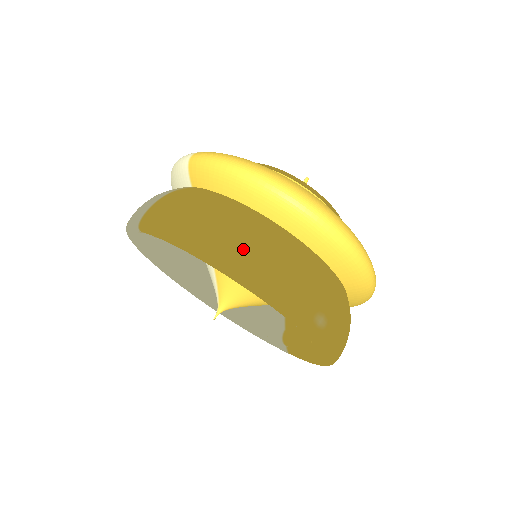
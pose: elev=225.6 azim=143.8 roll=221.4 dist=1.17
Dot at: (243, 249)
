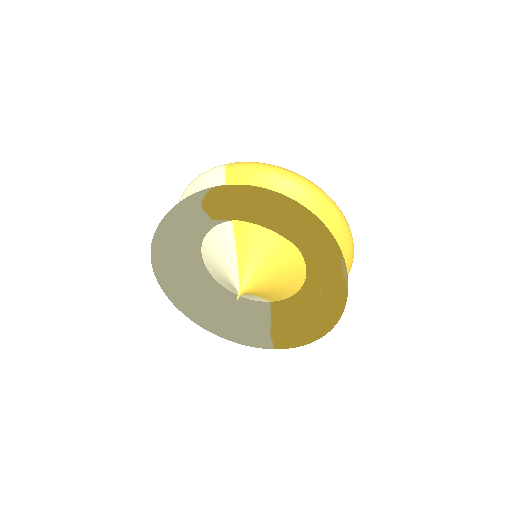
Dot at: (299, 212)
